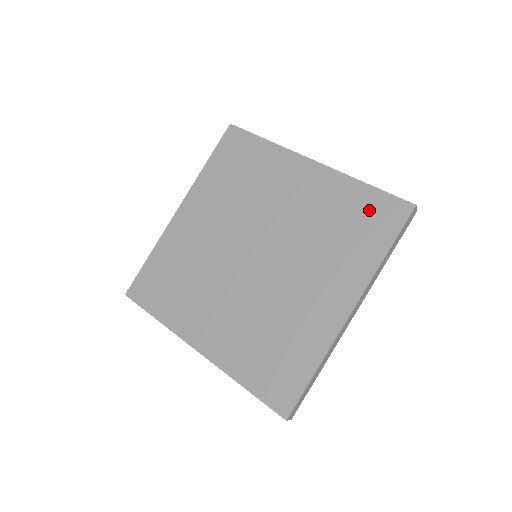
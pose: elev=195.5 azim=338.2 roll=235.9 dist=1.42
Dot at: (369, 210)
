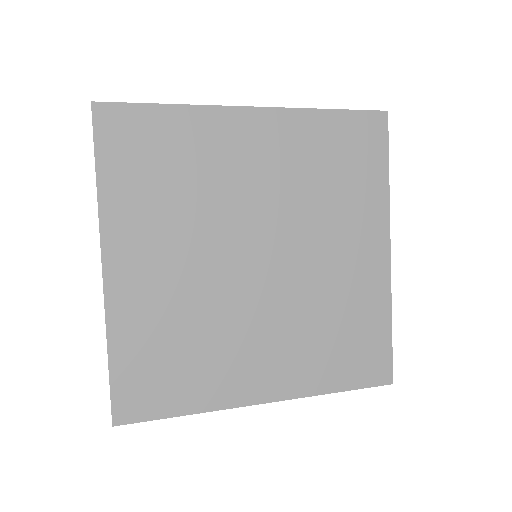
Dot at: (368, 346)
